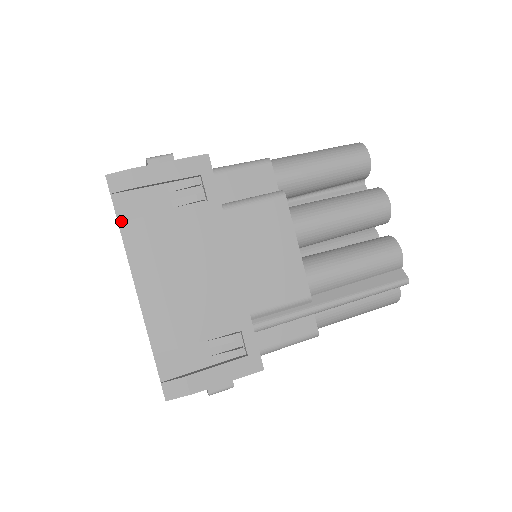
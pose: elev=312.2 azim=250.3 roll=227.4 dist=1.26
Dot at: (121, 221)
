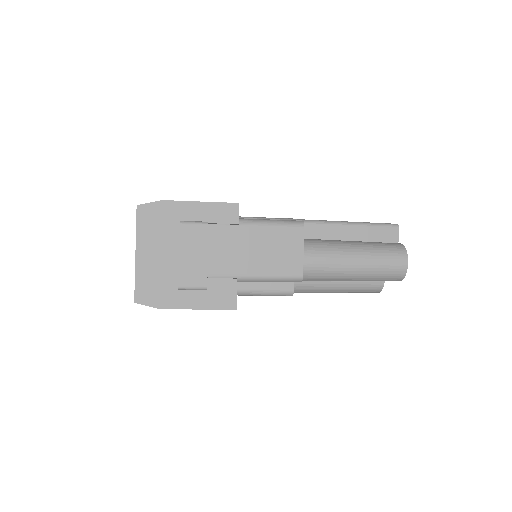
Dot at: occluded
